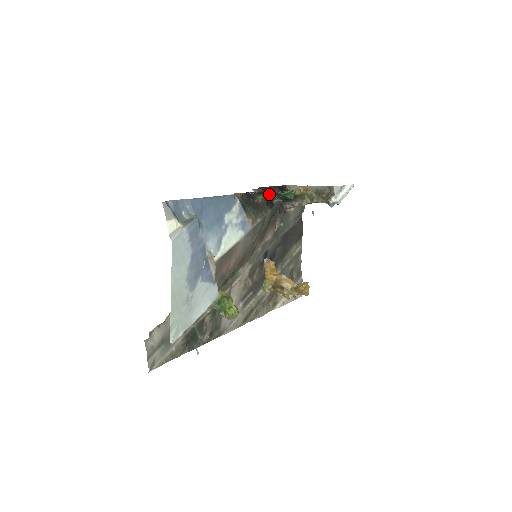
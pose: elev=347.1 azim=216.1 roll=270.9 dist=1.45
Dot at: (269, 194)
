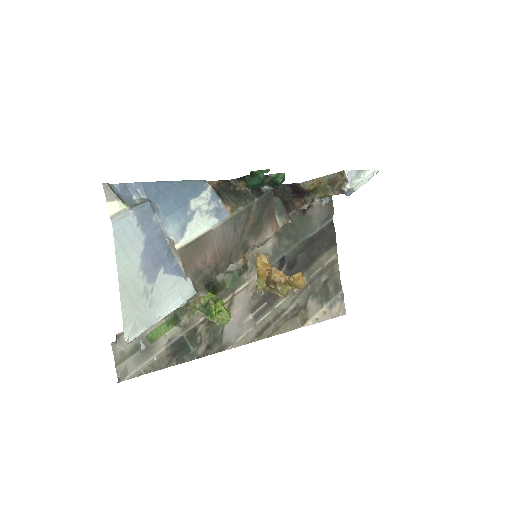
Dot at: (248, 177)
